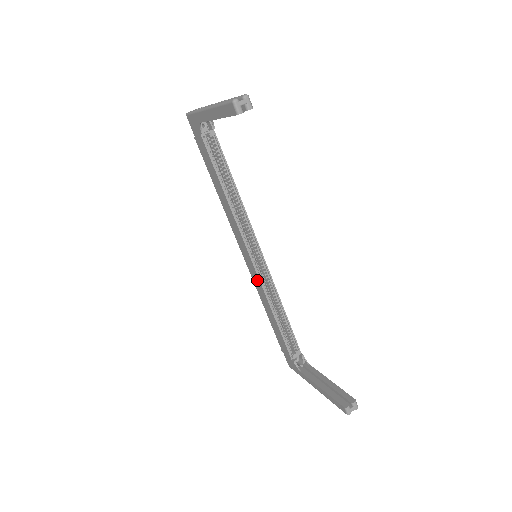
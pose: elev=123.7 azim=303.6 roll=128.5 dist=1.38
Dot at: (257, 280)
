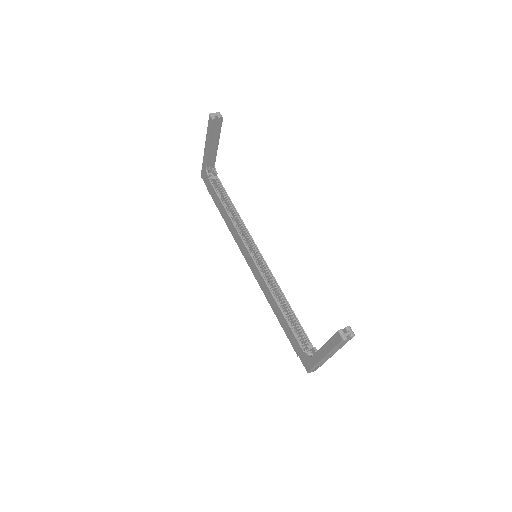
Dot at: (260, 278)
